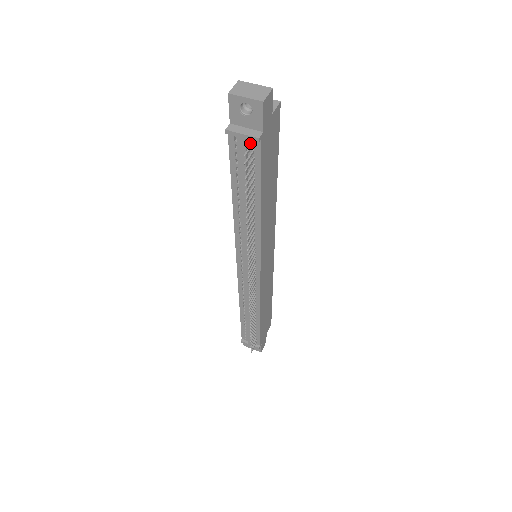
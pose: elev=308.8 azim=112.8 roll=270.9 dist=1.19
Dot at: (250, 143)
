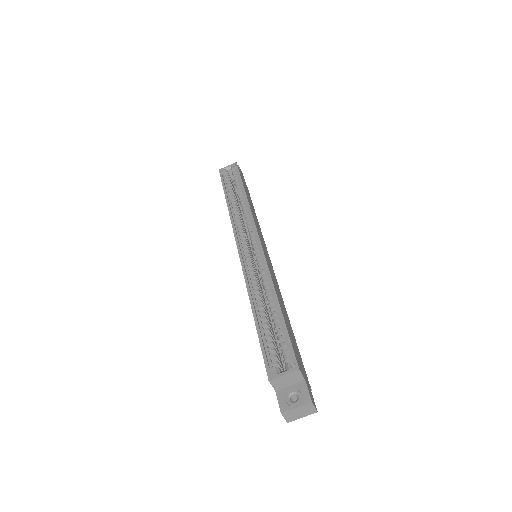
Dot at: occluded
